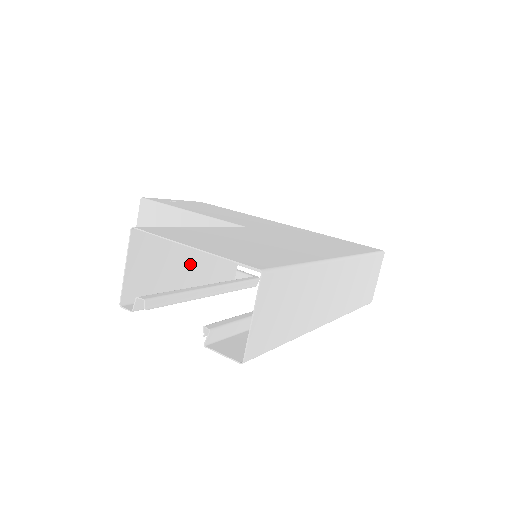
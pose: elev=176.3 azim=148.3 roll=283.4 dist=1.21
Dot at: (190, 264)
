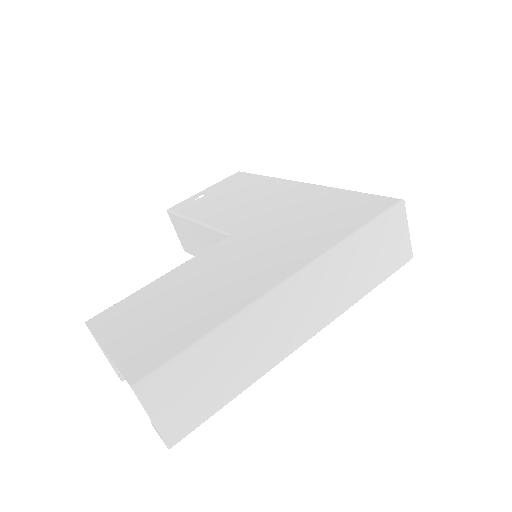
Dot at: occluded
